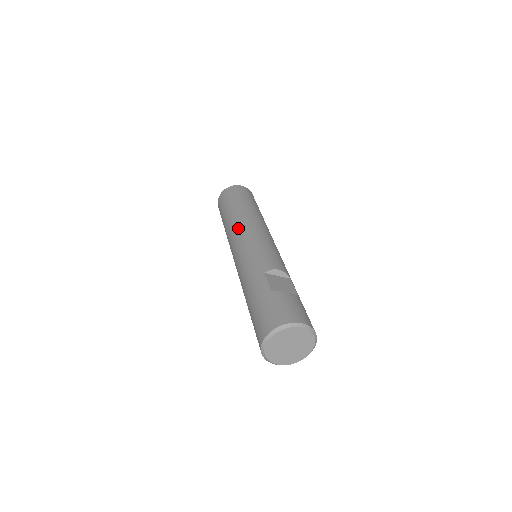
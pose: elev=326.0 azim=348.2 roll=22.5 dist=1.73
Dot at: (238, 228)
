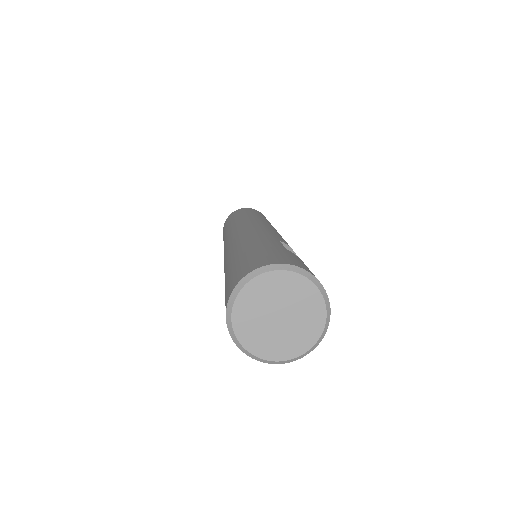
Dot at: (254, 219)
